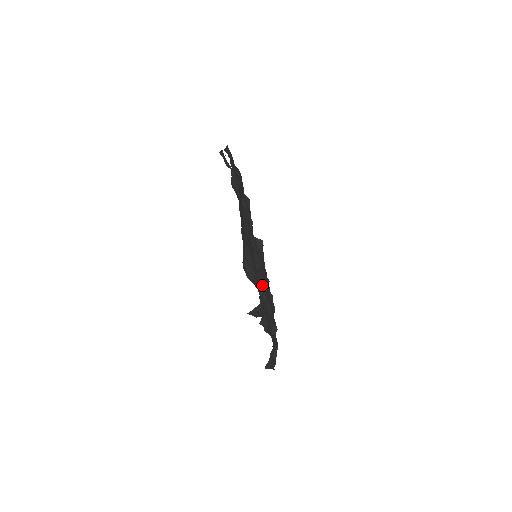
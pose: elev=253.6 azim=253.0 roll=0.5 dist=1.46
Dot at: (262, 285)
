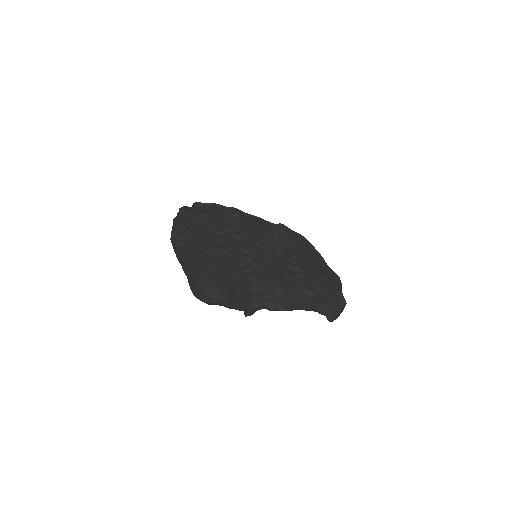
Dot at: (254, 284)
